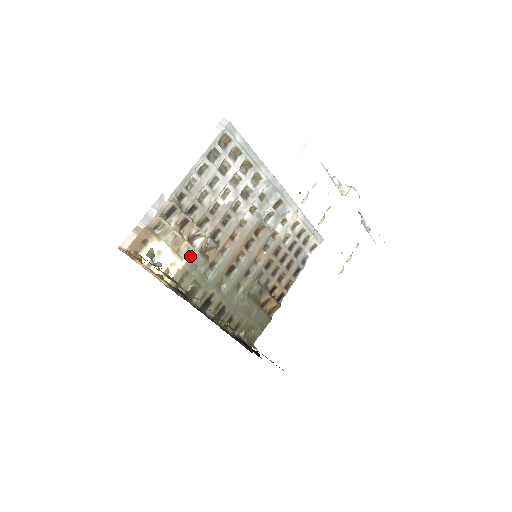
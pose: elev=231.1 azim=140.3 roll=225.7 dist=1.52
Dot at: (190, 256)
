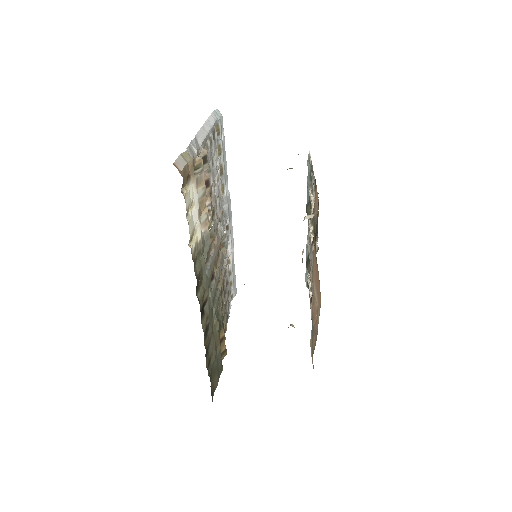
Dot at: (203, 231)
